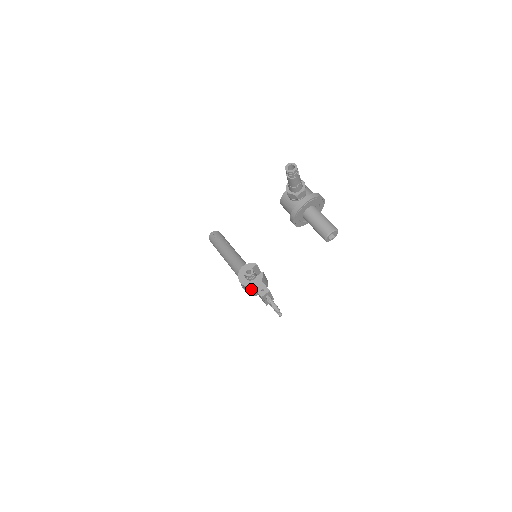
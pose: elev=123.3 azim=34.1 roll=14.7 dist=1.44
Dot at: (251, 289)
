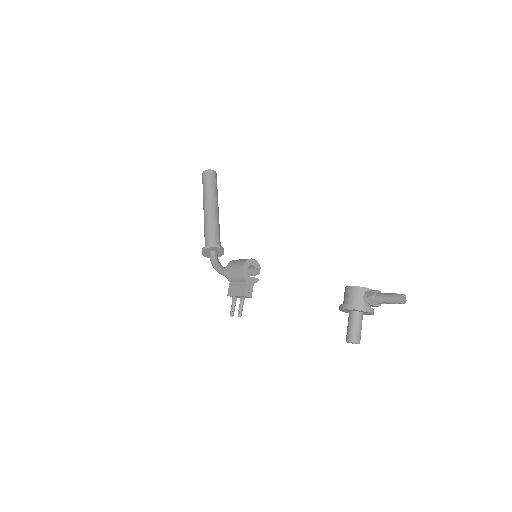
Dot at: (240, 279)
